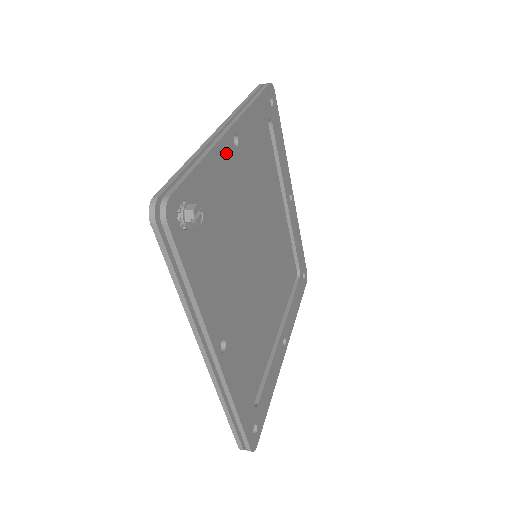
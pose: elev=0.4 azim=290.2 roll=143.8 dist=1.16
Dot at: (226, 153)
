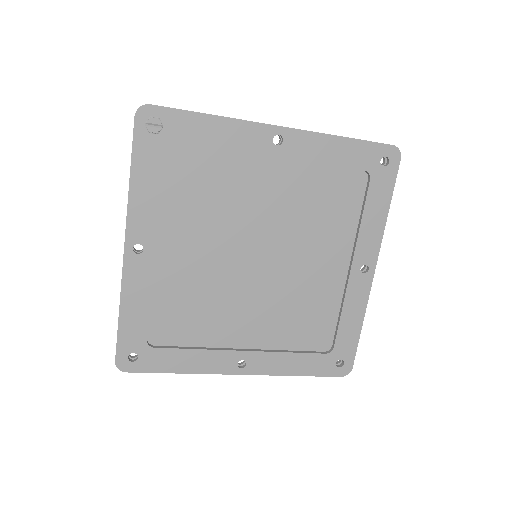
Dot at: (252, 136)
